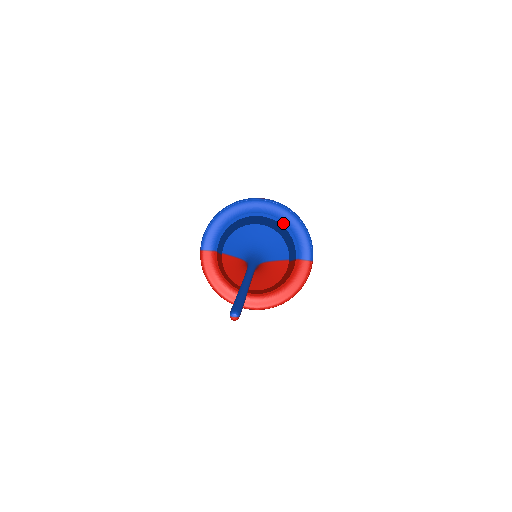
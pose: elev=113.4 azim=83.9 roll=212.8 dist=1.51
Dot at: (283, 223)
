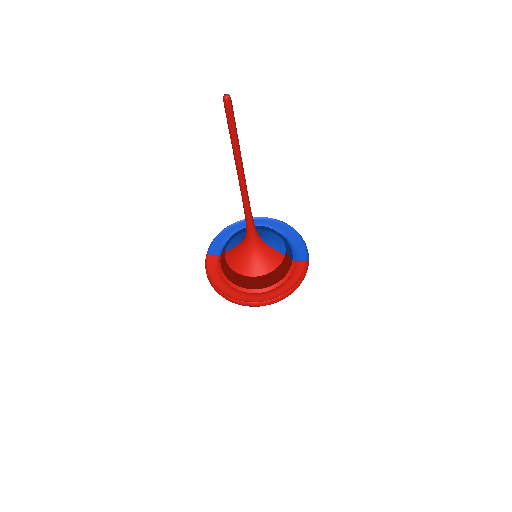
Dot at: (282, 235)
